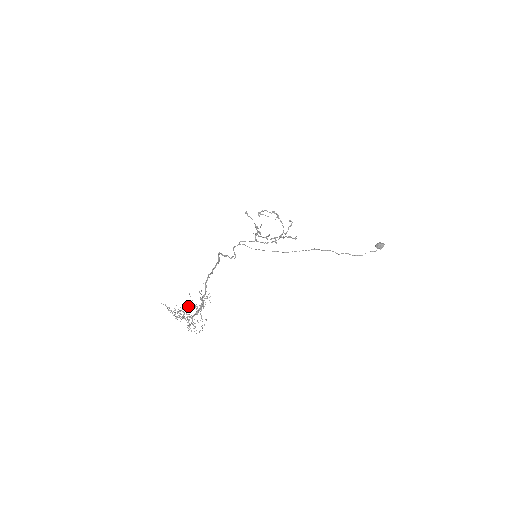
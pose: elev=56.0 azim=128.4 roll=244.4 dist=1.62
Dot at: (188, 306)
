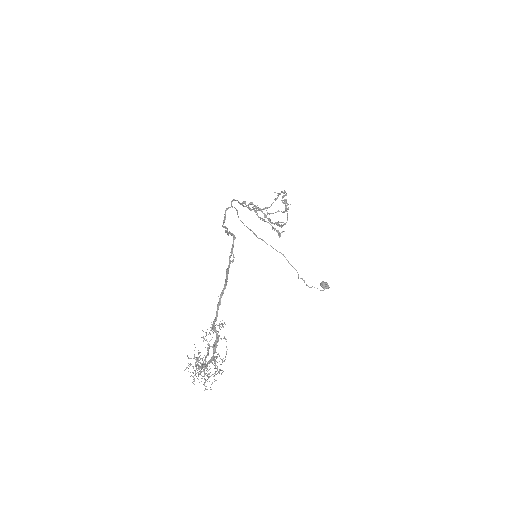
Dot at: occluded
